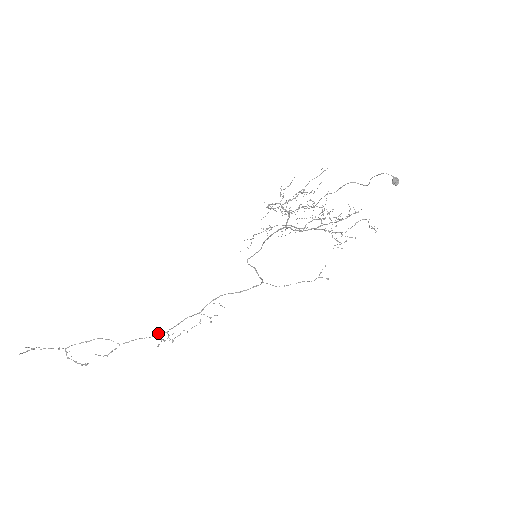
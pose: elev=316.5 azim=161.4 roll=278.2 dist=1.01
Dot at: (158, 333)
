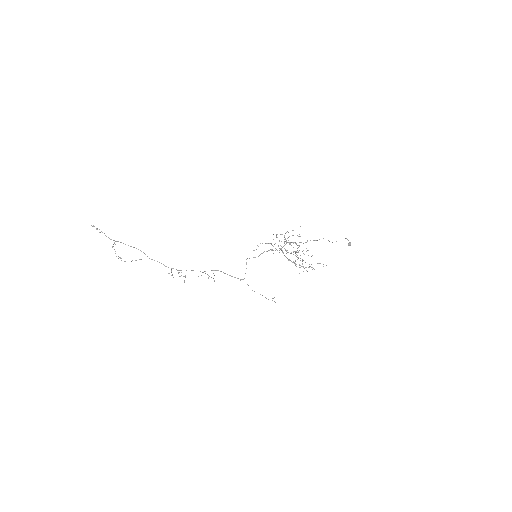
Dot at: (173, 268)
